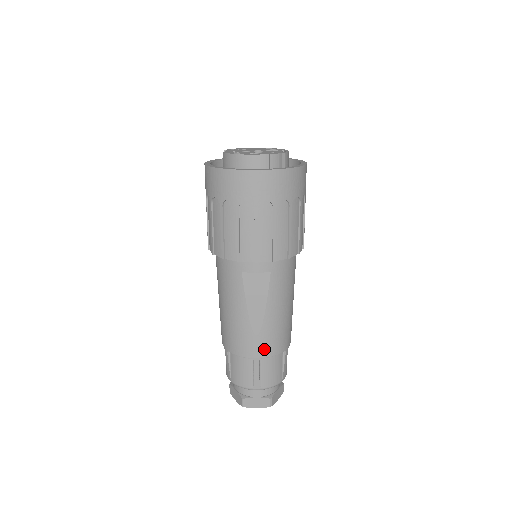
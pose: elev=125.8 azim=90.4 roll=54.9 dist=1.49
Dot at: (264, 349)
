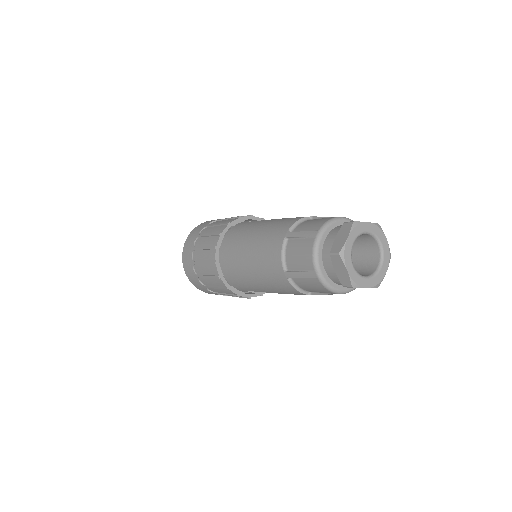
Dot at: occluded
